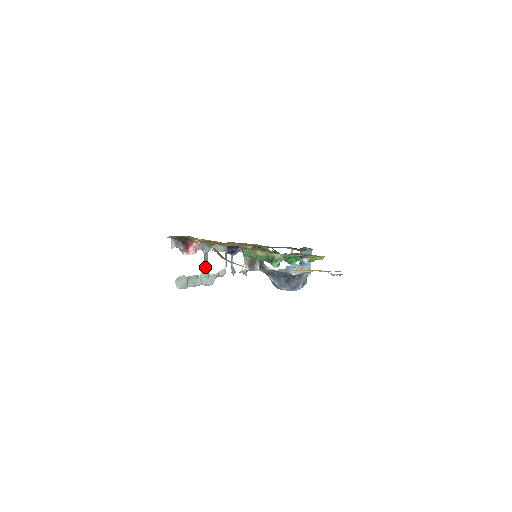
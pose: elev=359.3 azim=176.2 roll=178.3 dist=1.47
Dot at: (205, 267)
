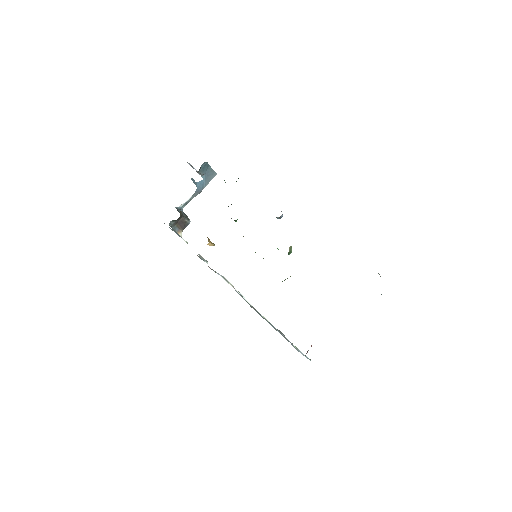
Dot at: occluded
